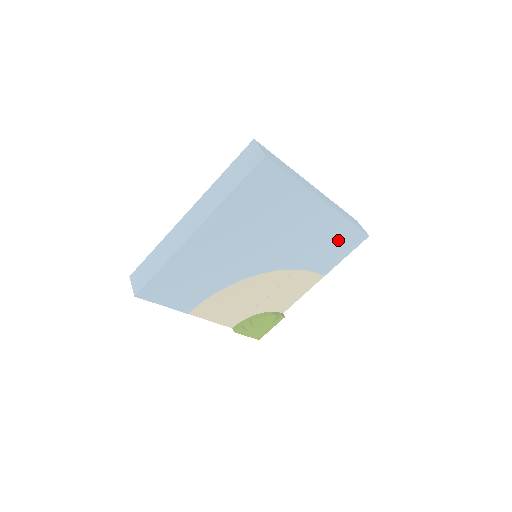
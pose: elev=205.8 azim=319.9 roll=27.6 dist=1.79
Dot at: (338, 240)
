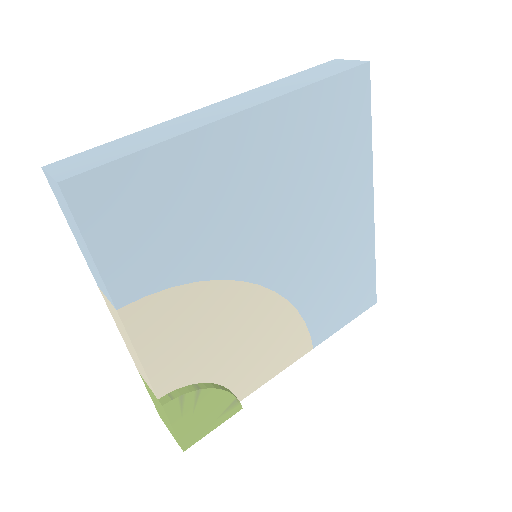
Dot at: (353, 285)
